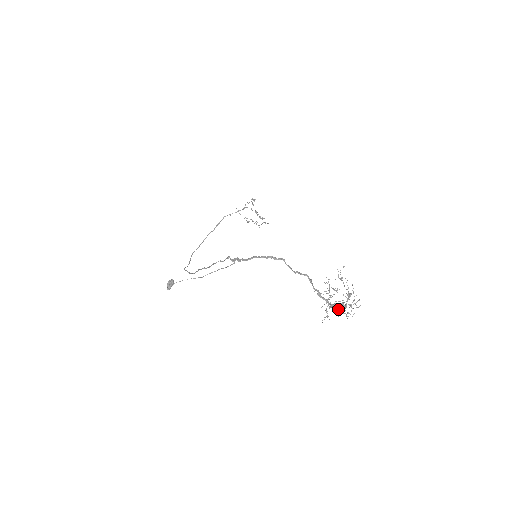
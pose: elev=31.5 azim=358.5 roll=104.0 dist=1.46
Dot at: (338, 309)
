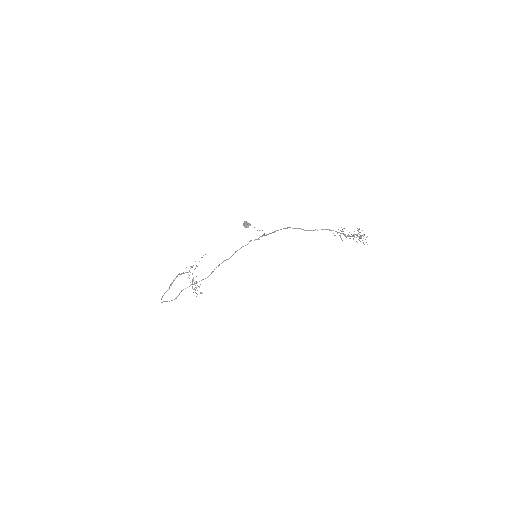
Dot at: (358, 239)
